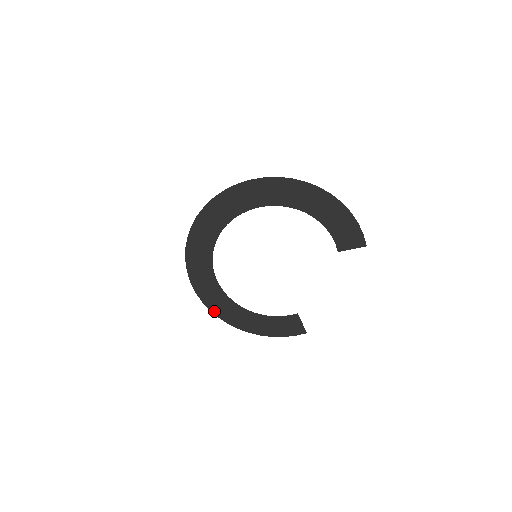
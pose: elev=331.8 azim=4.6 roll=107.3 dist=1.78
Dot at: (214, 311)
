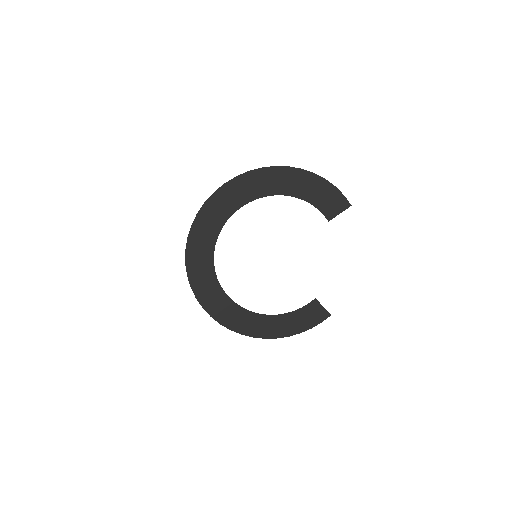
Dot at: (236, 330)
